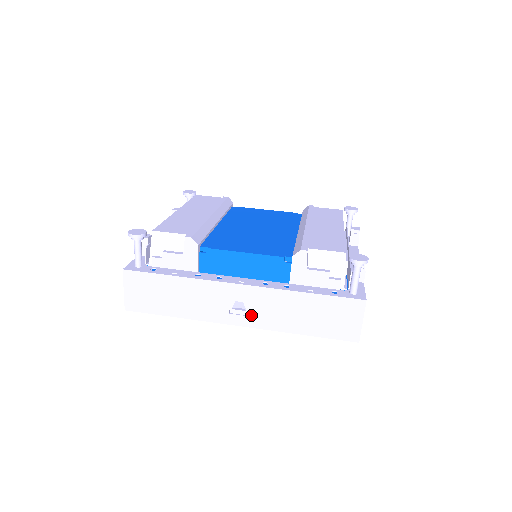
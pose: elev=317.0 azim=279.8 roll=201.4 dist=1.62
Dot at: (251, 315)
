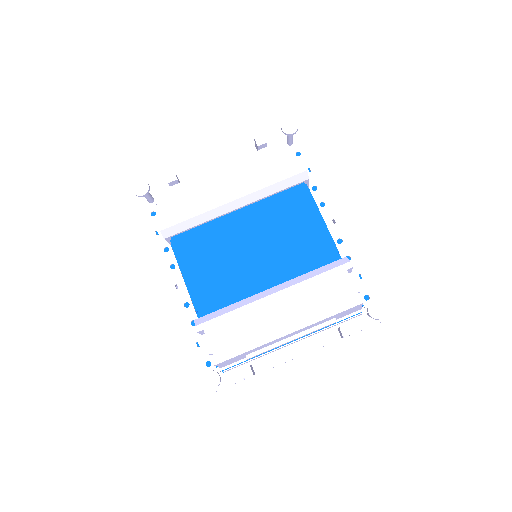
Dot at: occluded
